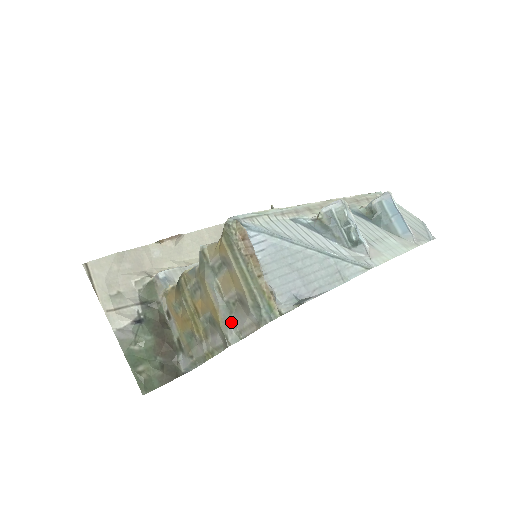
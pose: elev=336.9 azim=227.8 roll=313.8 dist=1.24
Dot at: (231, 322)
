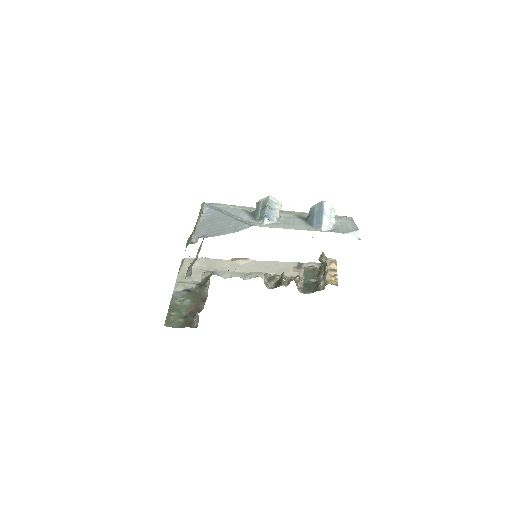
Dot at: (192, 265)
